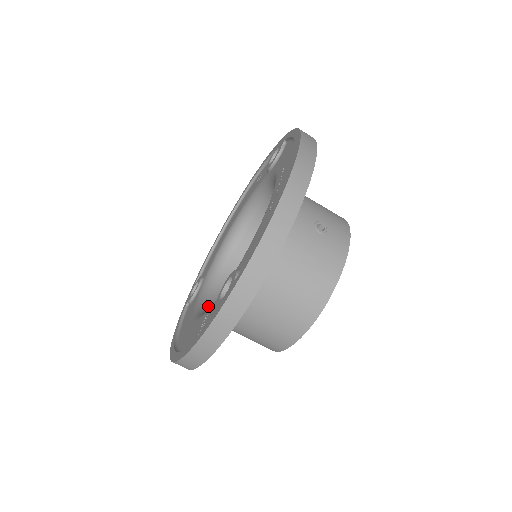
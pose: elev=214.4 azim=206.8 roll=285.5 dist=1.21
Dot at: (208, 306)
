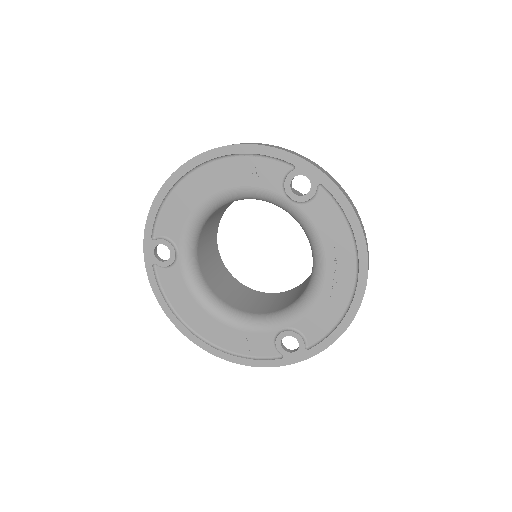
Dot at: (207, 291)
